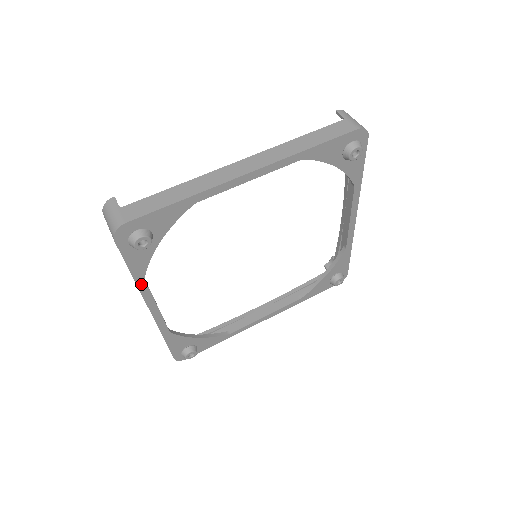
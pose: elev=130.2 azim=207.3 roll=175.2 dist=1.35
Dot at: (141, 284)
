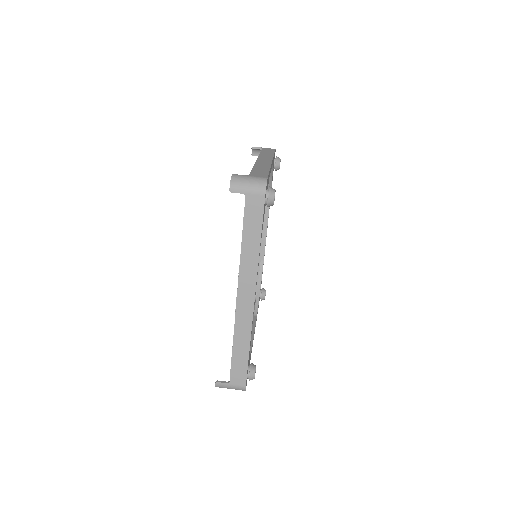
Dot at: occluded
